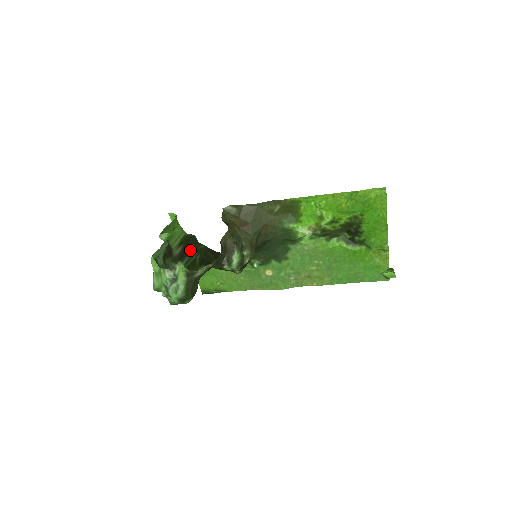
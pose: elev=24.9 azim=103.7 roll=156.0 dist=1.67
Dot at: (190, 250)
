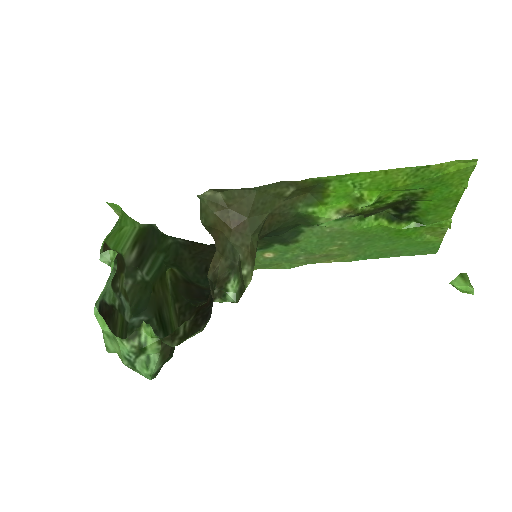
Dot at: (151, 251)
